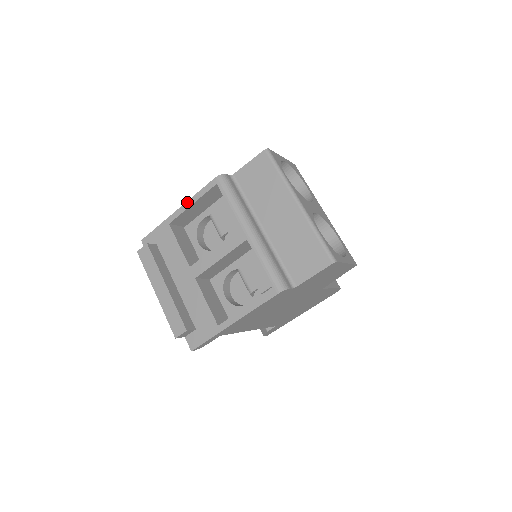
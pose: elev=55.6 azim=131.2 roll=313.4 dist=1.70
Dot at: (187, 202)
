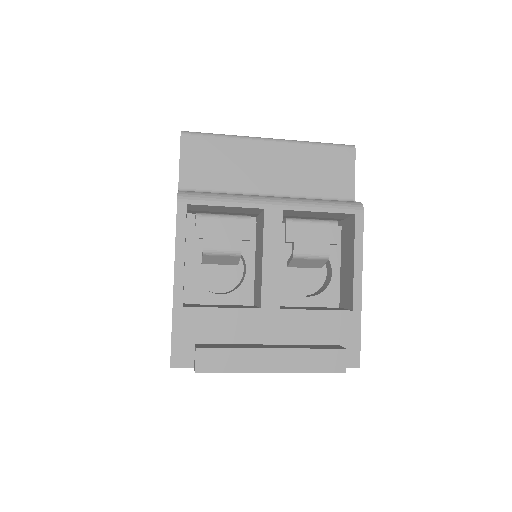
Dot at: (176, 261)
